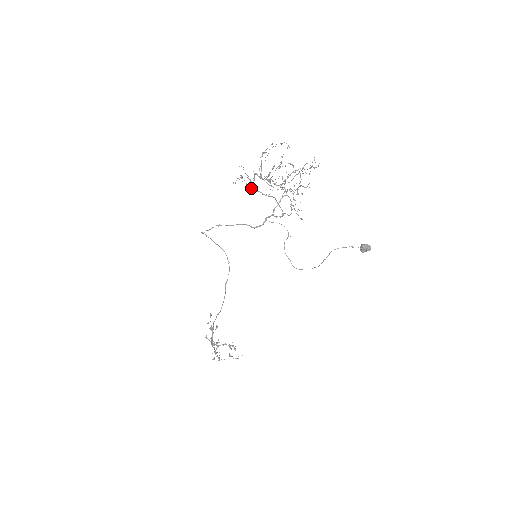
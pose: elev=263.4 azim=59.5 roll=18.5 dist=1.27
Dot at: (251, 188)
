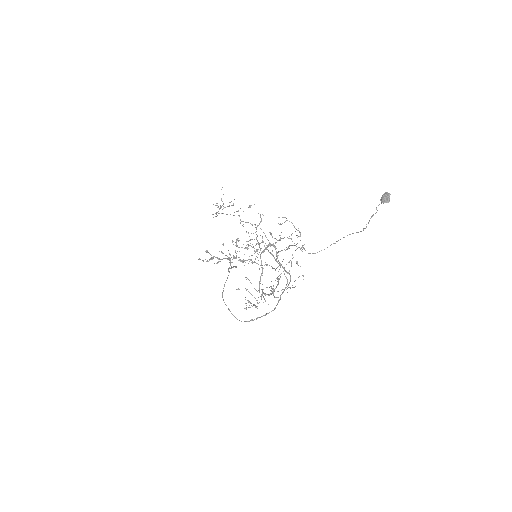
Dot at: occluded
